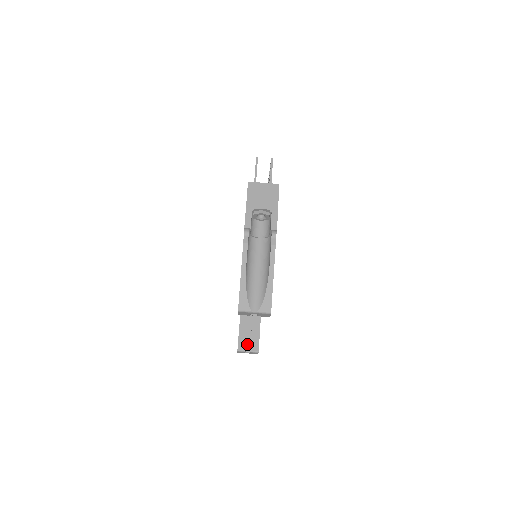
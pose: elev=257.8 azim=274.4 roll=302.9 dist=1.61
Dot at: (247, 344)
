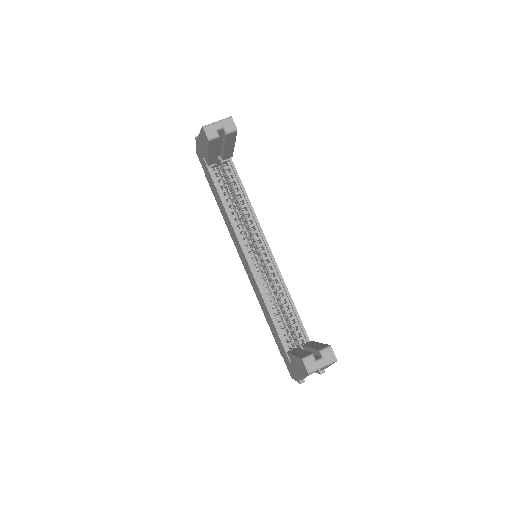
Dot at: occluded
